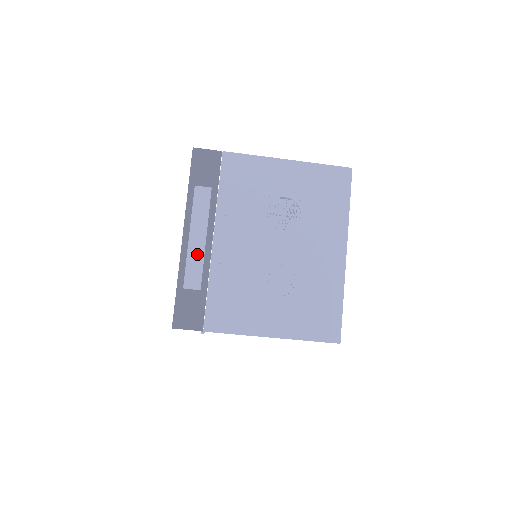
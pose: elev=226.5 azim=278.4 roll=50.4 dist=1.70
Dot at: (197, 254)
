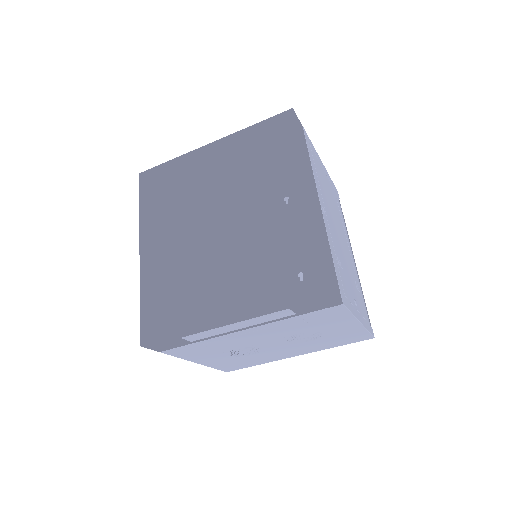
Dot at: (221, 331)
